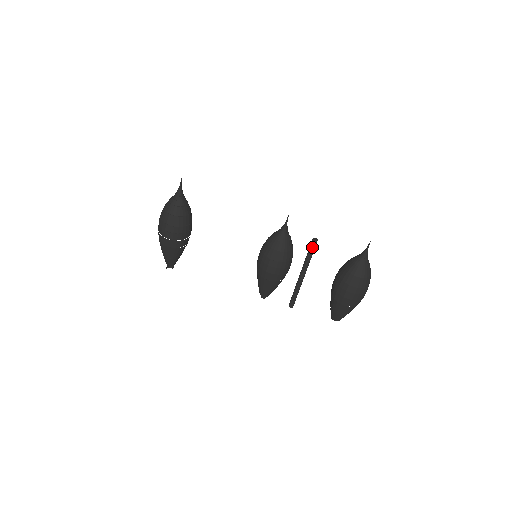
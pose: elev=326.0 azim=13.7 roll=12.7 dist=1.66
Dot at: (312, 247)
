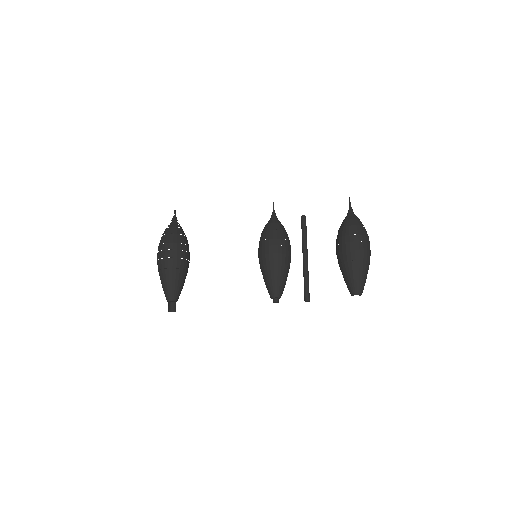
Dot at: (303, 223)
